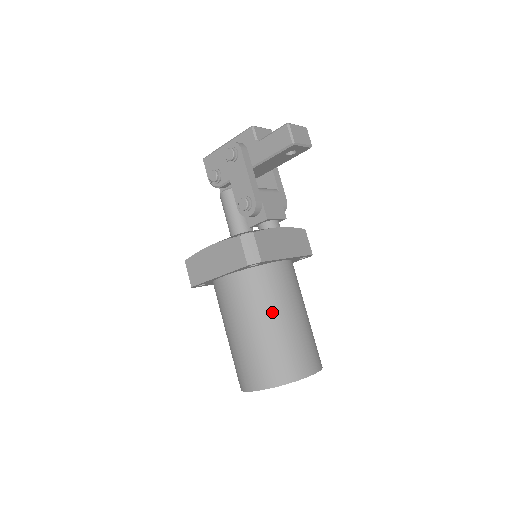
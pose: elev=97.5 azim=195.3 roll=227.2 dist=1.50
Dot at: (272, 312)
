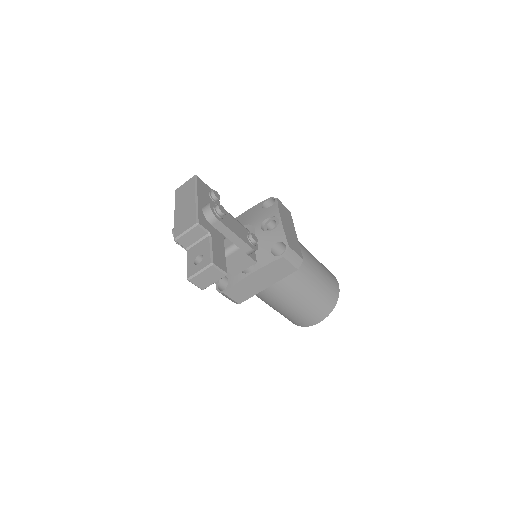
Dot at: (271, 304)
